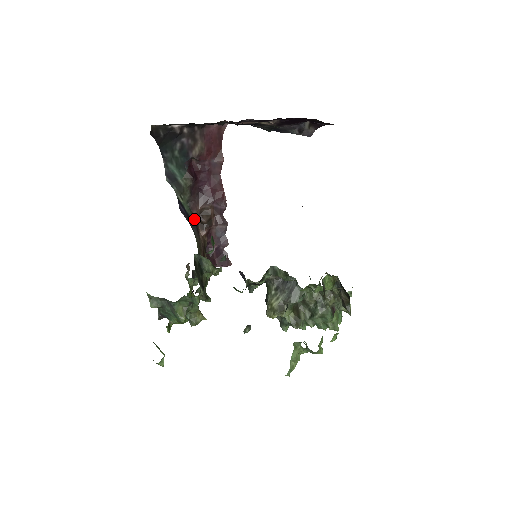
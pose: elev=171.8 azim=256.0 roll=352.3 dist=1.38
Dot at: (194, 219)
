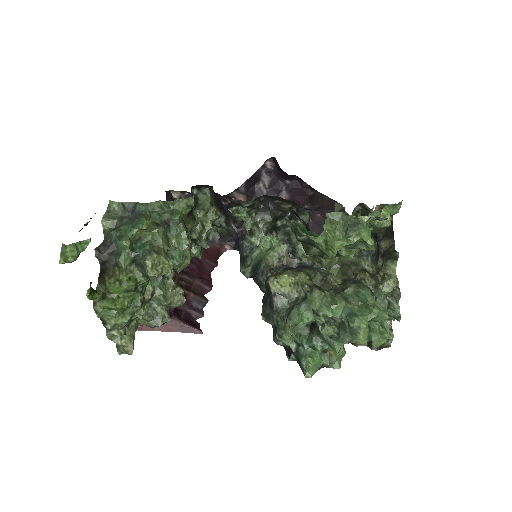
Dot at: occluded
